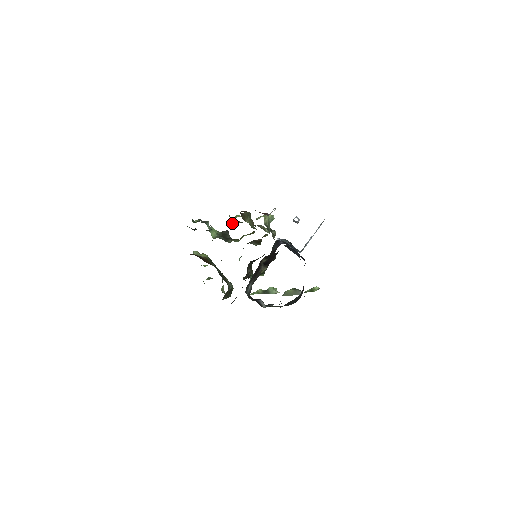
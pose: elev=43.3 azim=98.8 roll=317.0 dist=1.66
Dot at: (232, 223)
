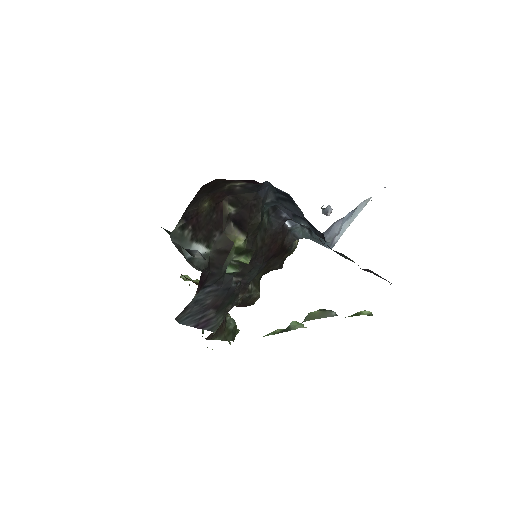
Dot at: occluded
